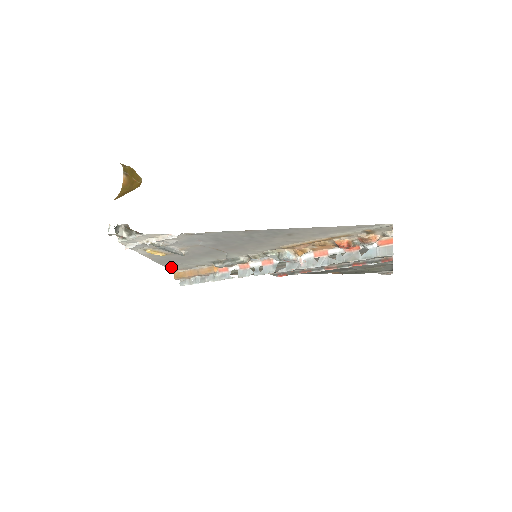
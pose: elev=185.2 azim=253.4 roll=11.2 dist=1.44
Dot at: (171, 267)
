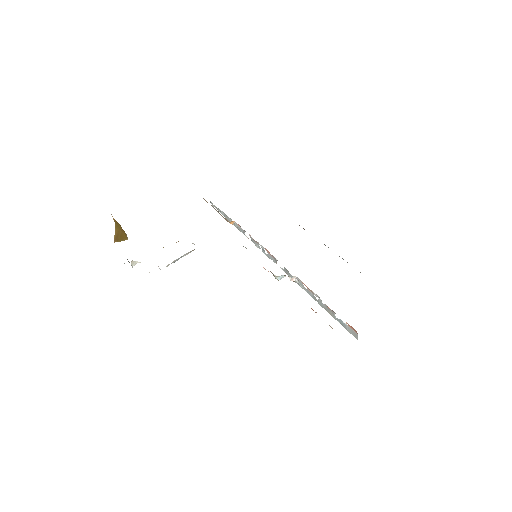
Dot at: occluded
